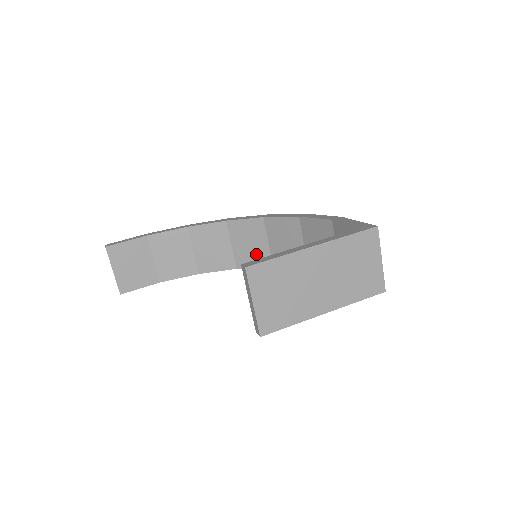
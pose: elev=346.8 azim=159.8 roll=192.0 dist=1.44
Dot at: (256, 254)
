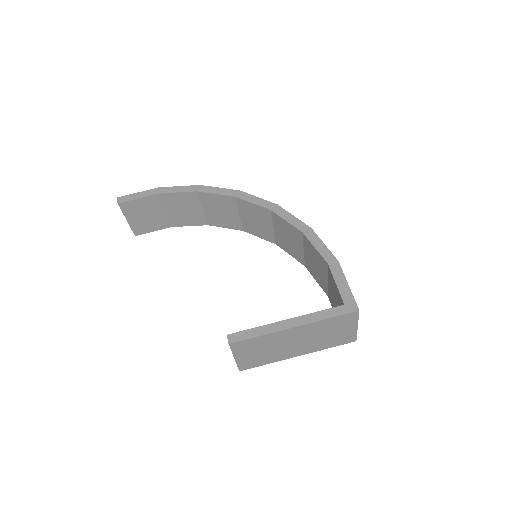
Dot at: (261, 230)
